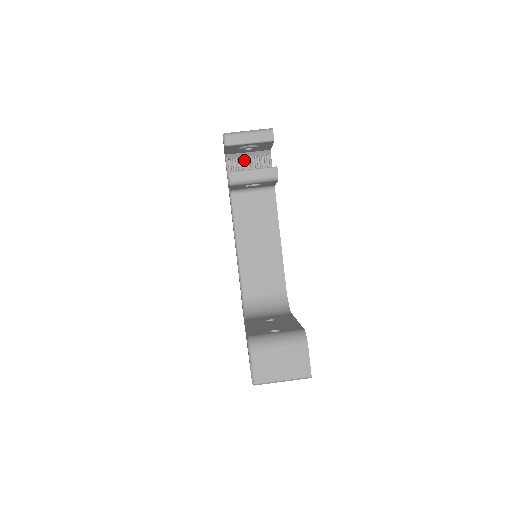
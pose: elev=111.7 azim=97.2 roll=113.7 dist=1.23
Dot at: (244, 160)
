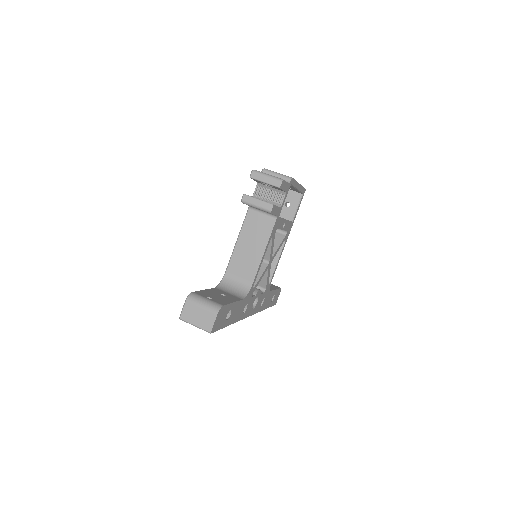
Dot at: (268, 191)
